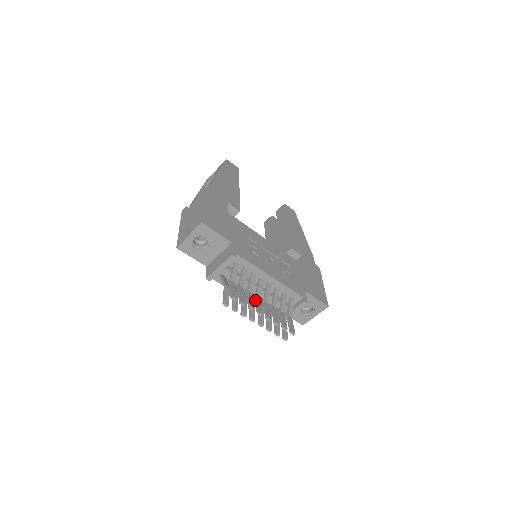
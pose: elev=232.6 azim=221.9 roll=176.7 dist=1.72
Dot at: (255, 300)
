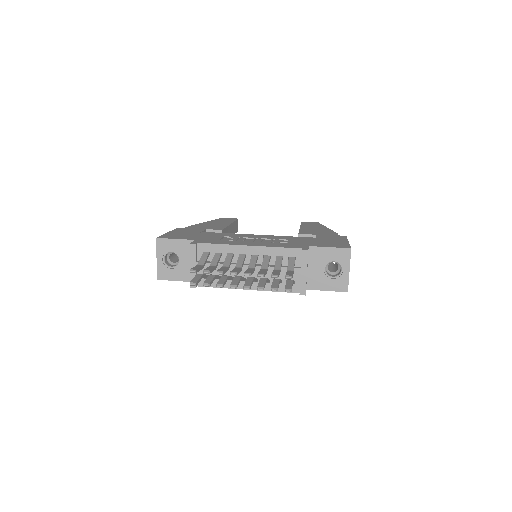
Dot at: occluded
